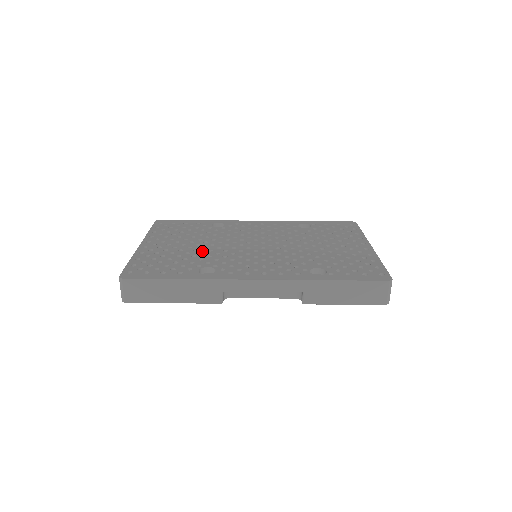
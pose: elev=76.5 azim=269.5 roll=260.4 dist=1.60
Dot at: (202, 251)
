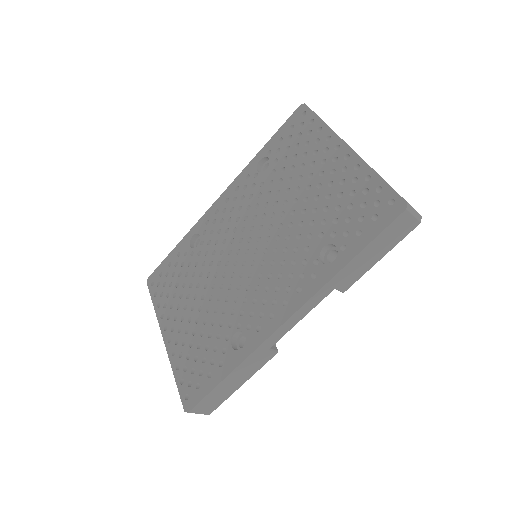
Dot at: (213, 307)
